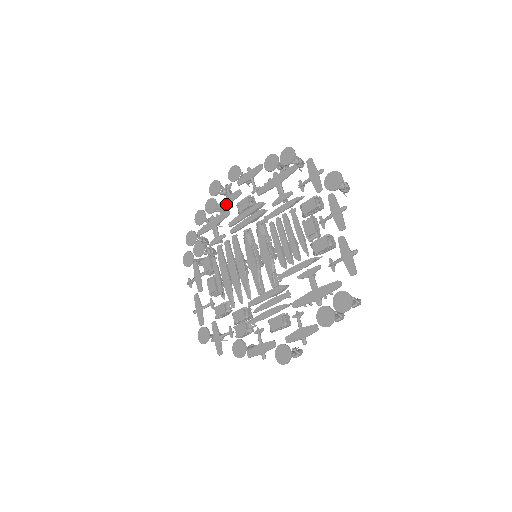
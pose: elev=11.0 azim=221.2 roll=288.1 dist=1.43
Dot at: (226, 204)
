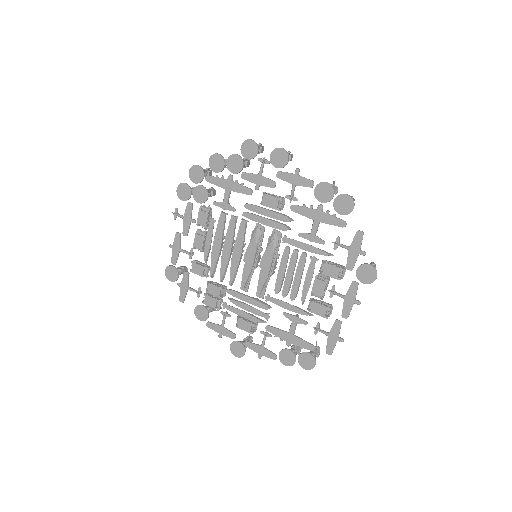
Dot at: (253, 182)
